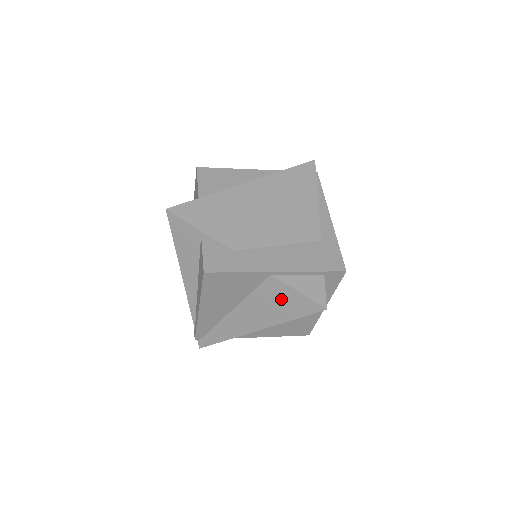
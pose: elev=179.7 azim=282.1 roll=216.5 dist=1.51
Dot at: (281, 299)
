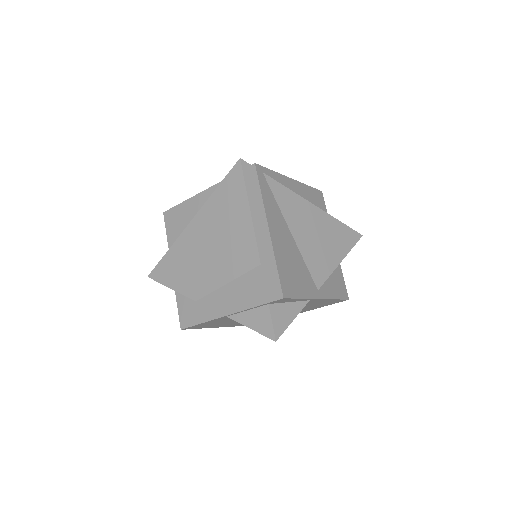
Dot at: occluded
